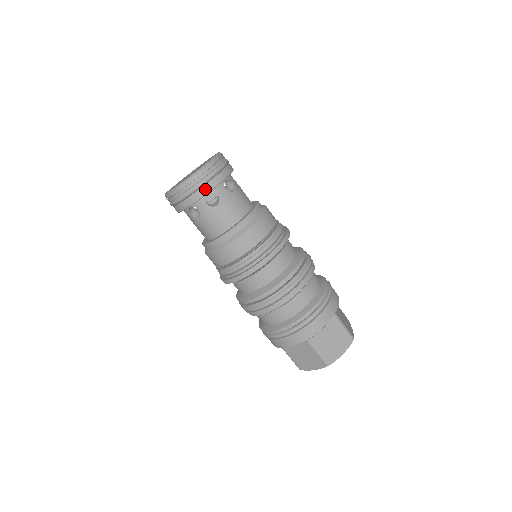
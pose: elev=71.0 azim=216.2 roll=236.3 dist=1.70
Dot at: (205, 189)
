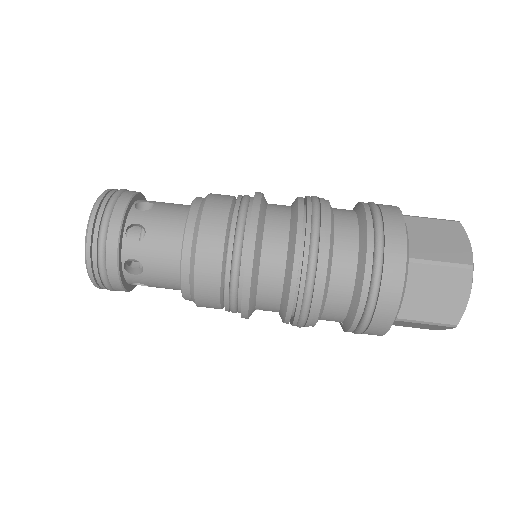
Dot at: (111, 269)
